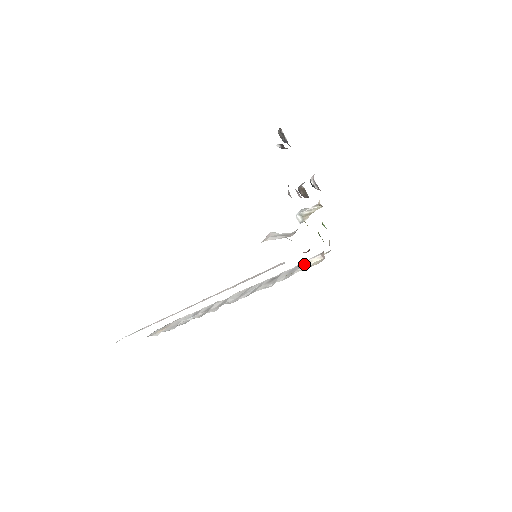
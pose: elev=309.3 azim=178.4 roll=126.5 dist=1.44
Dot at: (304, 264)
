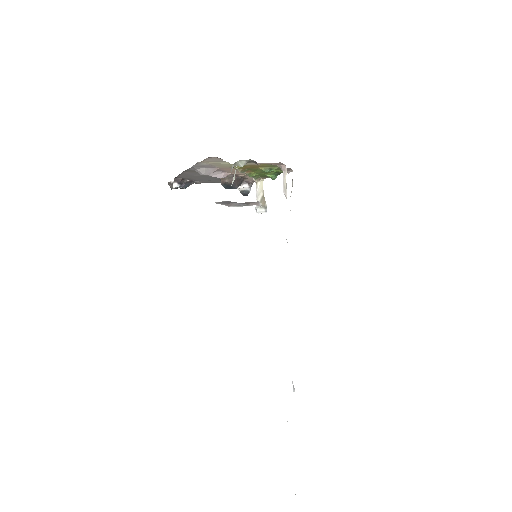
Dot at: occluded
